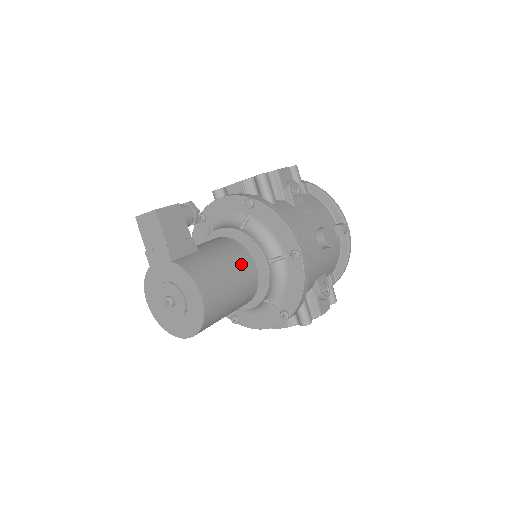
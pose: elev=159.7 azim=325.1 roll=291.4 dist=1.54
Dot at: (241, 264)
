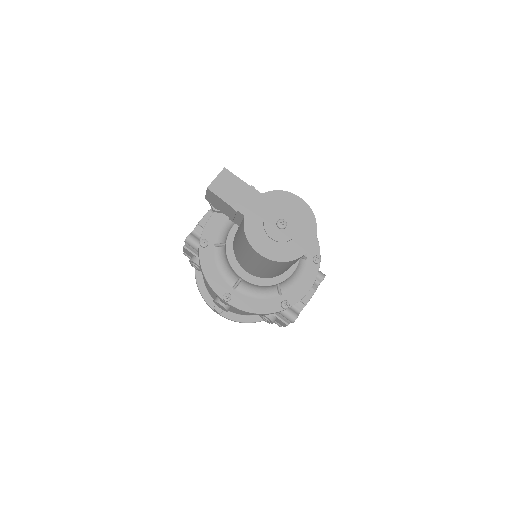
Dot at: occluded
